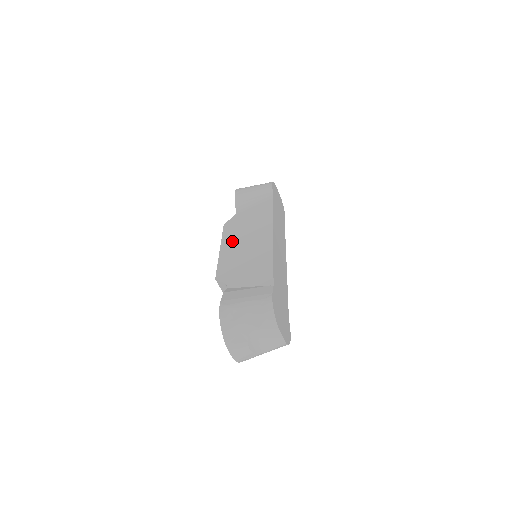
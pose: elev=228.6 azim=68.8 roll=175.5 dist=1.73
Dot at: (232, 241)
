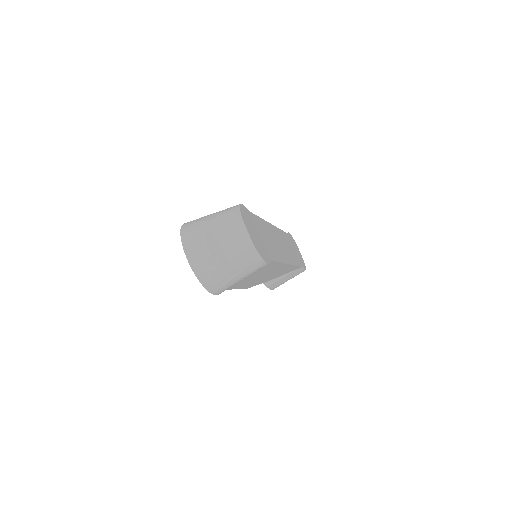
Dot at: occluded
